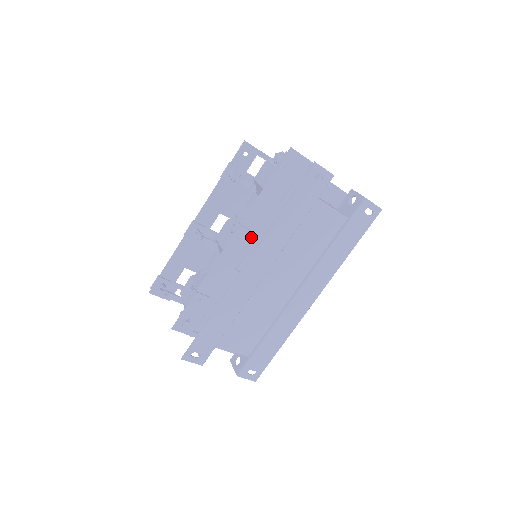
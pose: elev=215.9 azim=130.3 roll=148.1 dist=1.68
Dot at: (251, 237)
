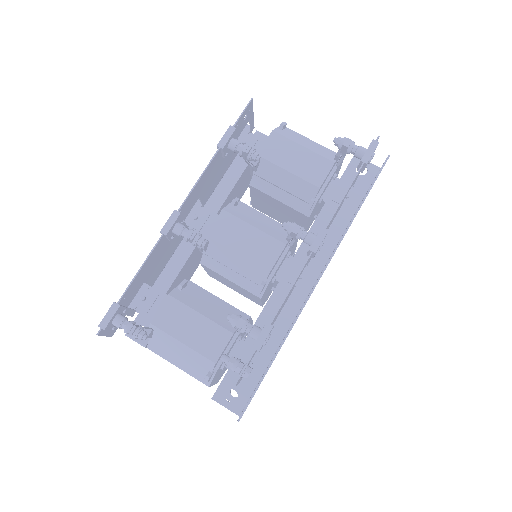
Dot at: occluded
